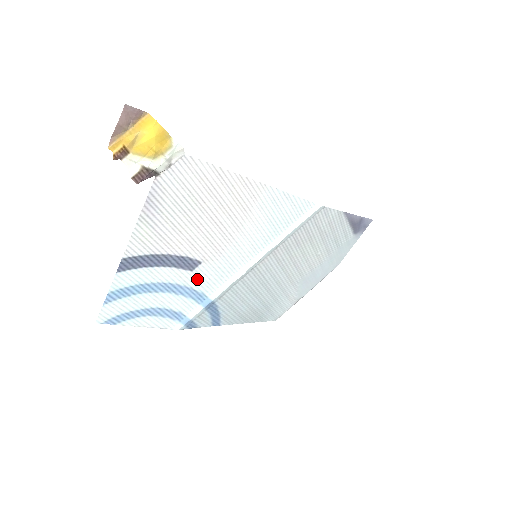
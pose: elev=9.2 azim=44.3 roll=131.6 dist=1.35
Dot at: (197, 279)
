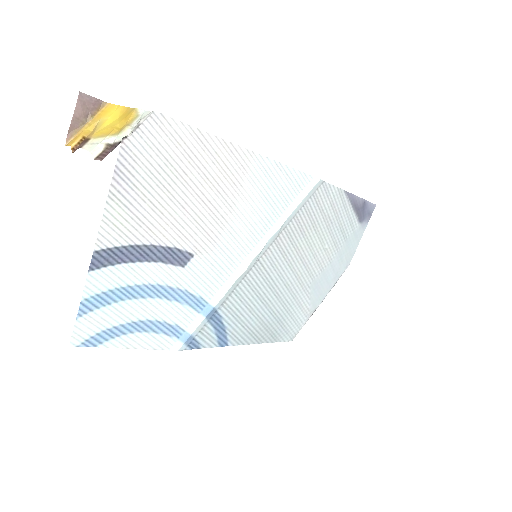
Dot at: (191, 278)
